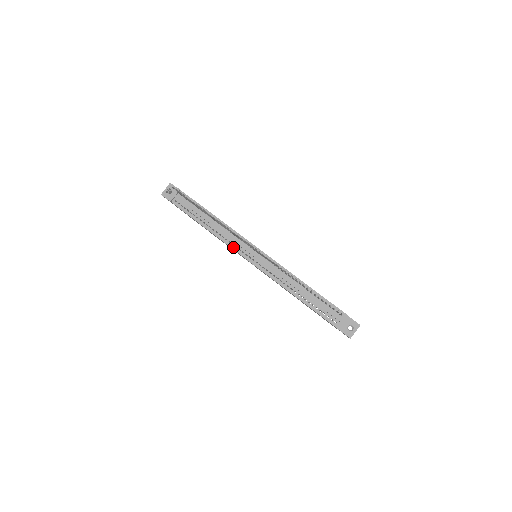
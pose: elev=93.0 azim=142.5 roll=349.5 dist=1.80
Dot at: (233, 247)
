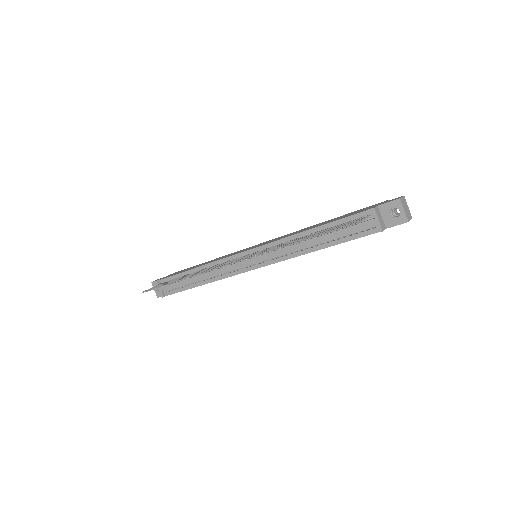
Dot at: (232, 274)
